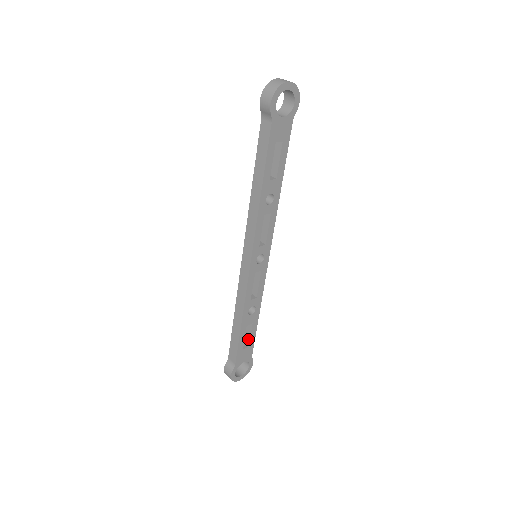
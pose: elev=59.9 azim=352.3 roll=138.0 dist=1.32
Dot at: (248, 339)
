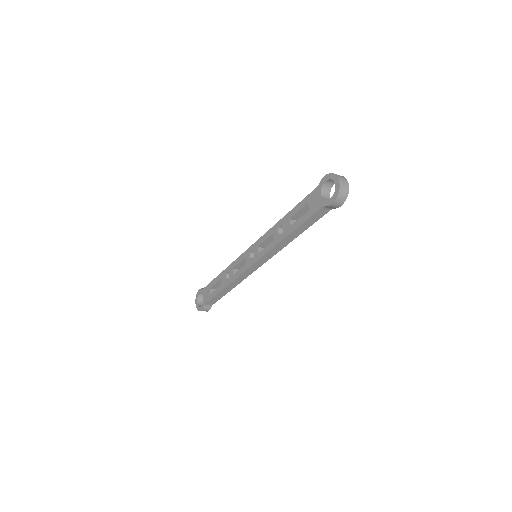
Dot at: occluded
